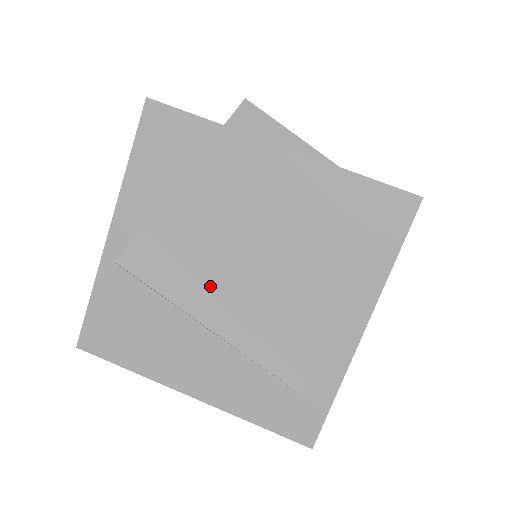
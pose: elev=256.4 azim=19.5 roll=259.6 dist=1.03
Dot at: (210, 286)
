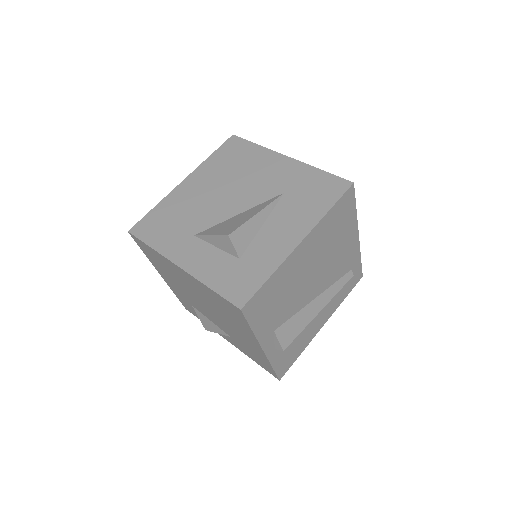
Dot at: (308, 302)
